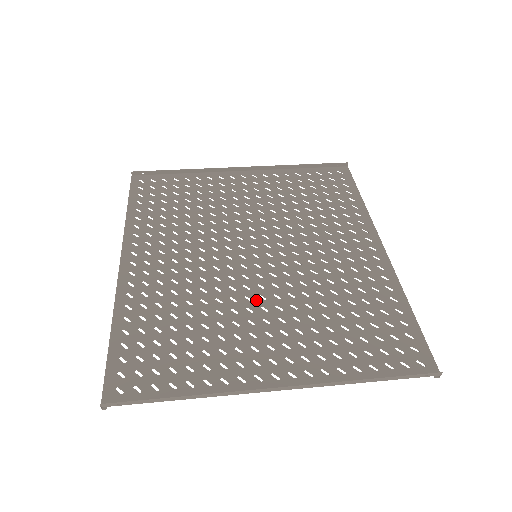
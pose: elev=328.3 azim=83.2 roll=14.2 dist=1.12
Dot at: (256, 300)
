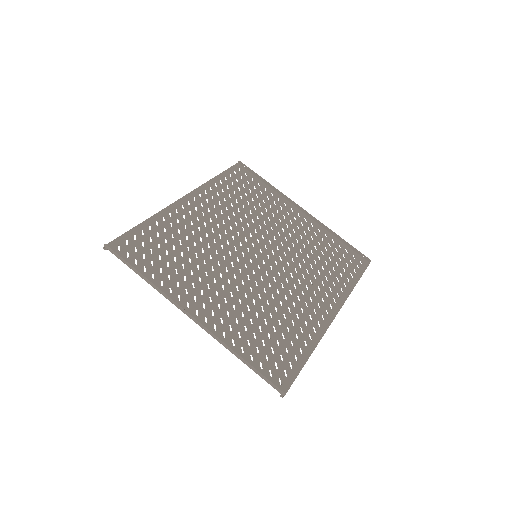
Dot at: (230, 274)
